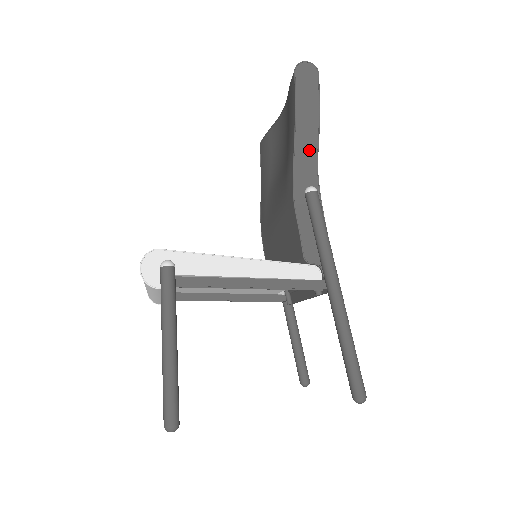
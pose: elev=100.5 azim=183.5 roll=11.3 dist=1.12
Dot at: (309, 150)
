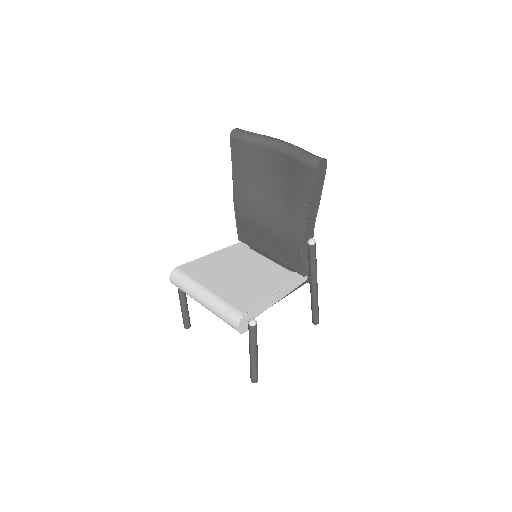
Dot at: (313, 216)
